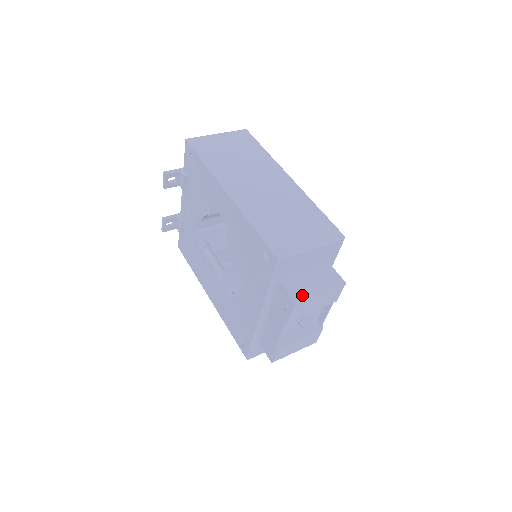
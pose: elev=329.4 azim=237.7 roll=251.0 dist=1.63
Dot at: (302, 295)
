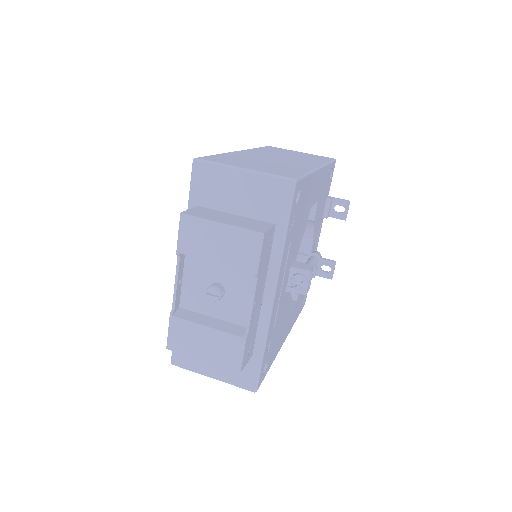
Dot at: (198, 214)
